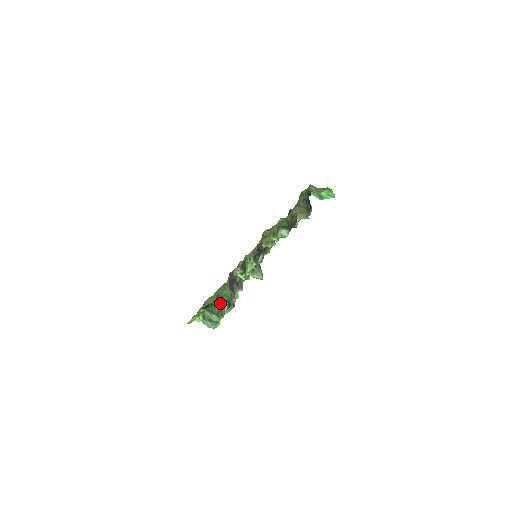
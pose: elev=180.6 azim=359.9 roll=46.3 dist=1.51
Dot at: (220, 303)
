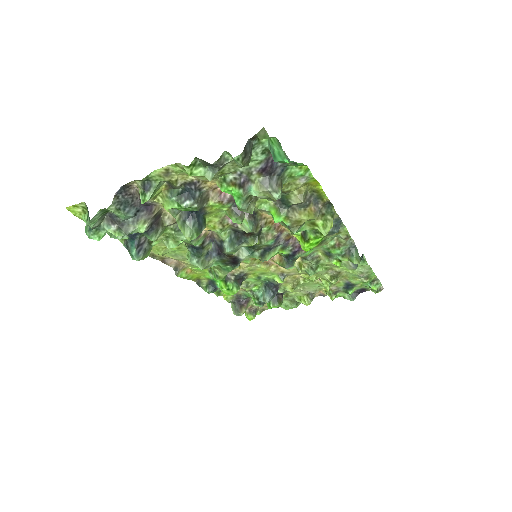
Dot at: (107, 212)
